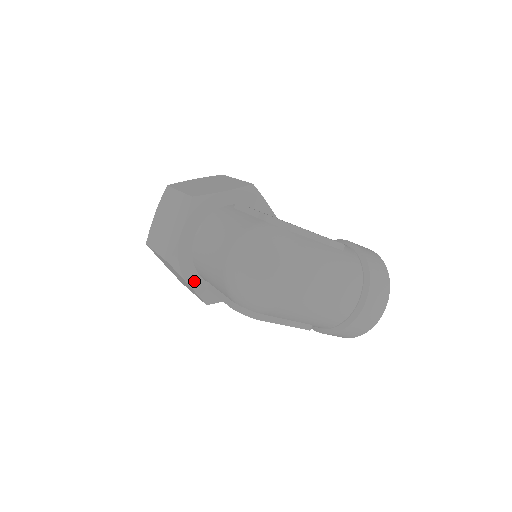
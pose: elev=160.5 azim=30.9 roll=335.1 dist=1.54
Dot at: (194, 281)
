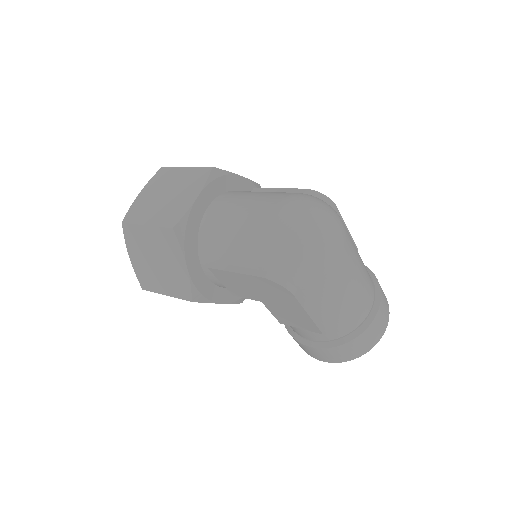
Dot at: (192, 263)
